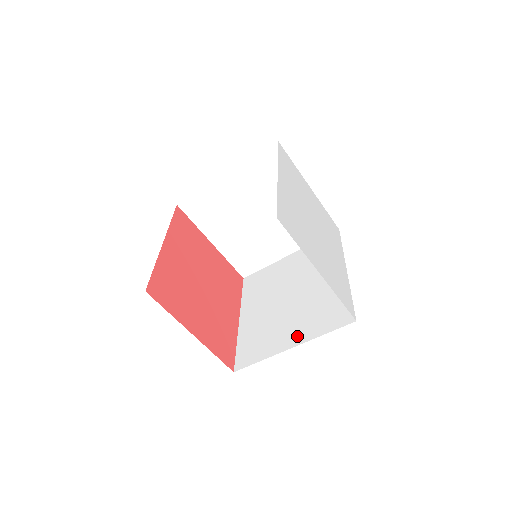
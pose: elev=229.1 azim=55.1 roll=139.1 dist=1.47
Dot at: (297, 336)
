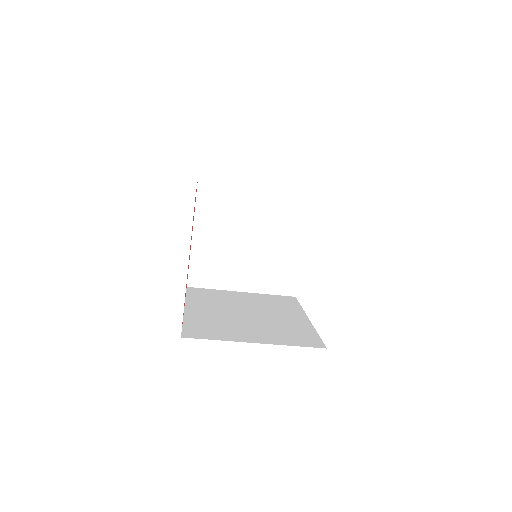
Dot at: (262, 338)
